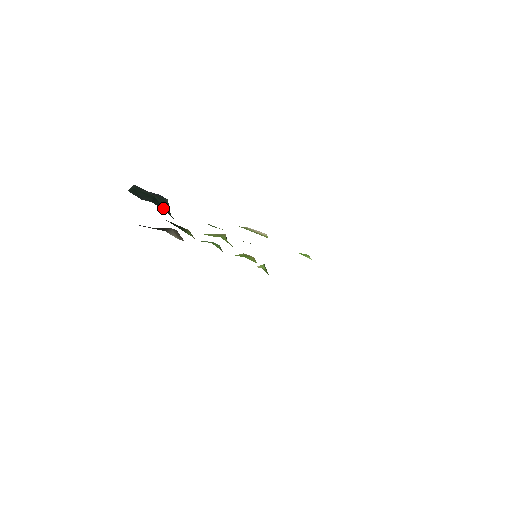
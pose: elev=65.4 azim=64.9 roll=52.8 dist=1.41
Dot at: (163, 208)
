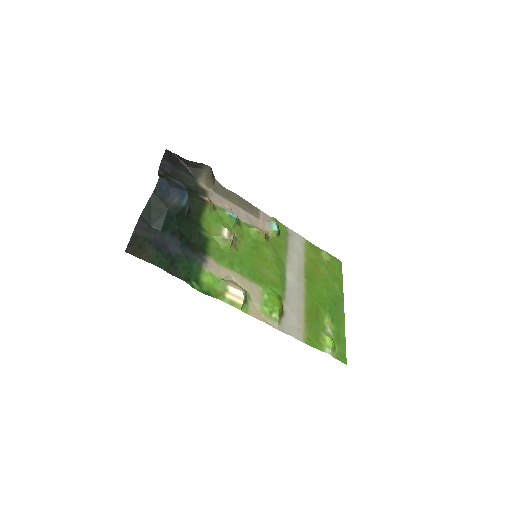
Dot at: (174, 224)
